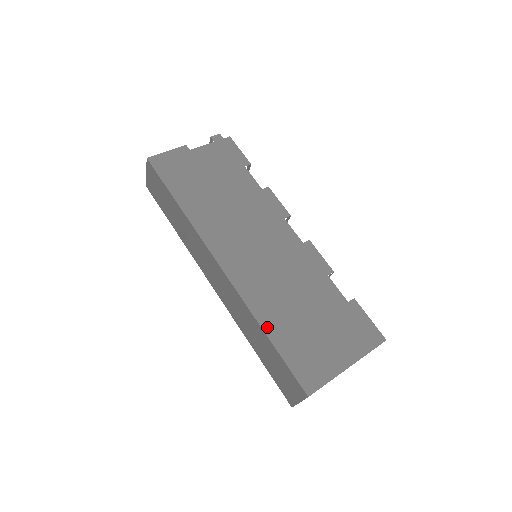
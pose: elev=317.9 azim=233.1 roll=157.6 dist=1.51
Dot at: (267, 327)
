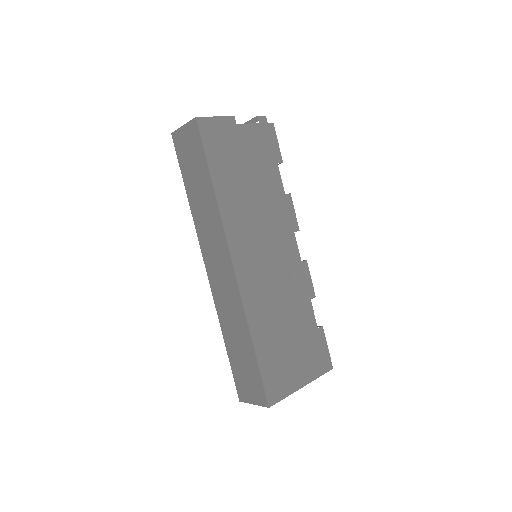
Dot at: (255, 337)
